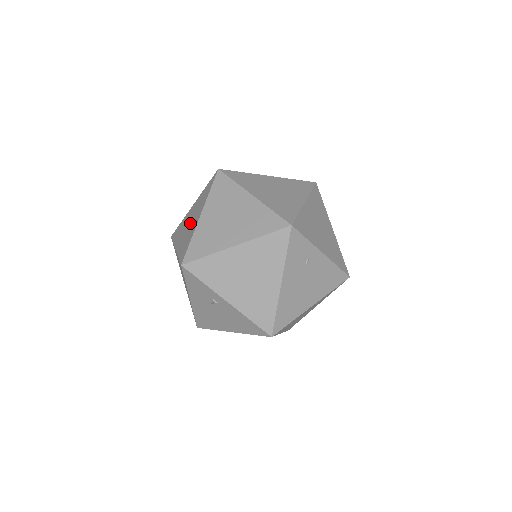
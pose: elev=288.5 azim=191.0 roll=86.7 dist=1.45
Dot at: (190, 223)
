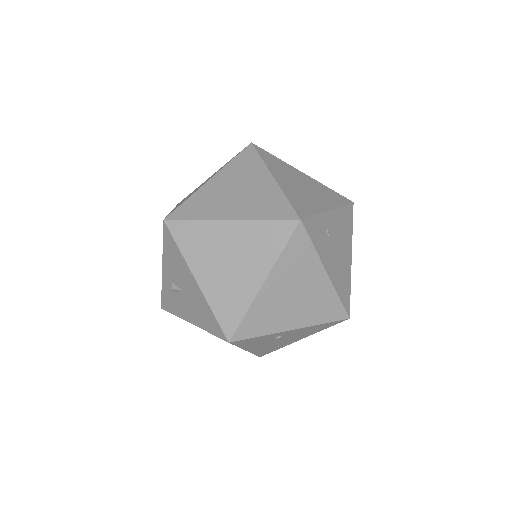
Dot at: (185, 292)
